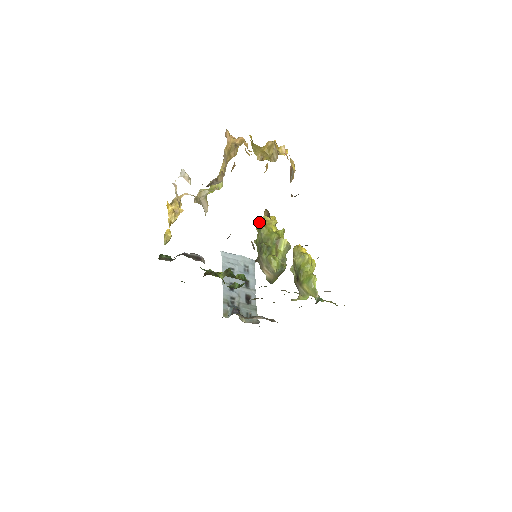
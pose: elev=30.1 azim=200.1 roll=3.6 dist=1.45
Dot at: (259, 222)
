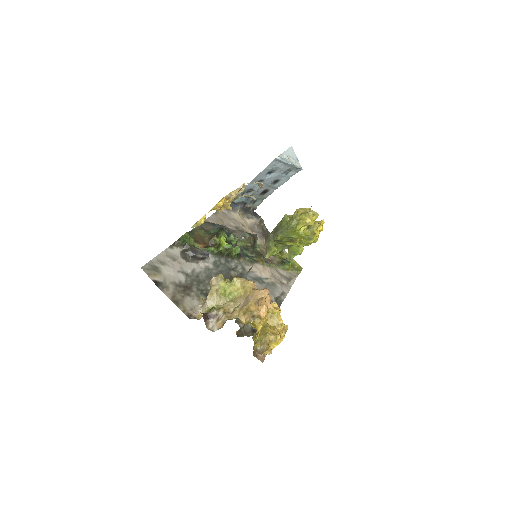
Dot at: occluded
